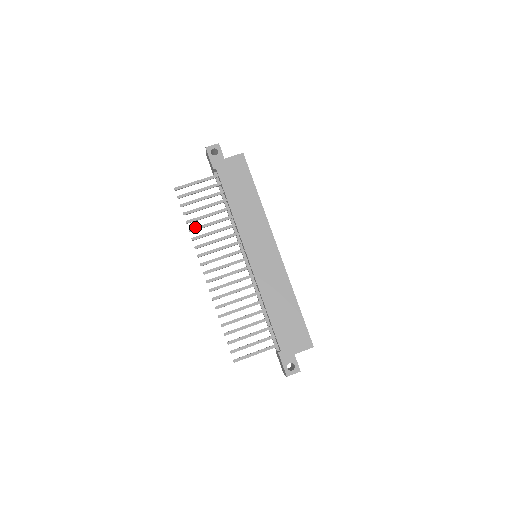
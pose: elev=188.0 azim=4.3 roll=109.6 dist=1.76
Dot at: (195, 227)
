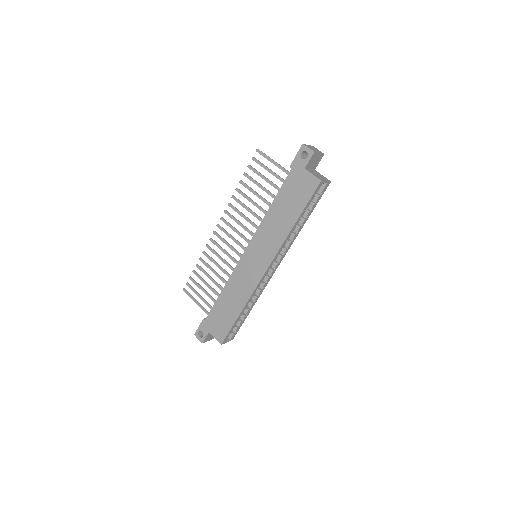
Dot at: (241, 191)
